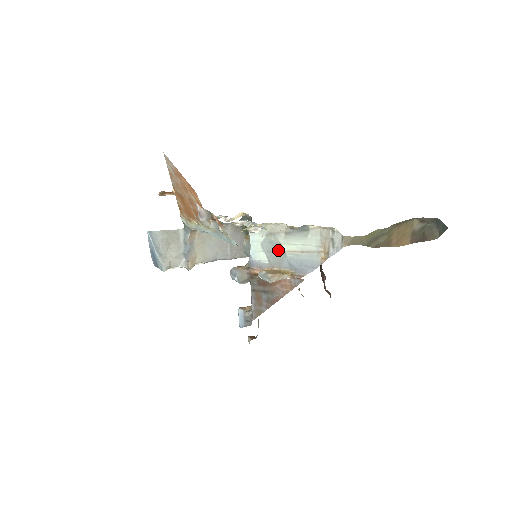
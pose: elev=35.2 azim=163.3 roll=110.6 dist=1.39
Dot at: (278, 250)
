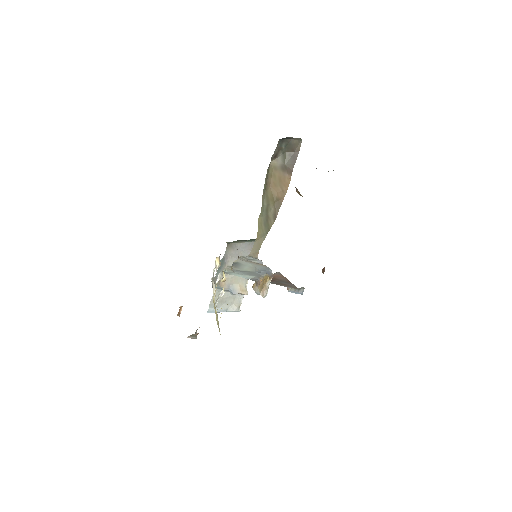
Dot at: (248, 272)
